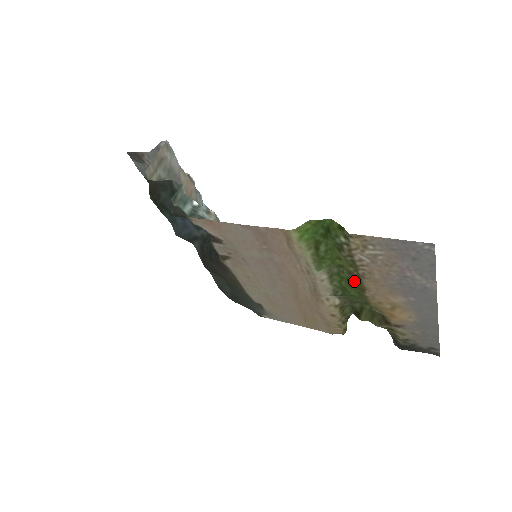
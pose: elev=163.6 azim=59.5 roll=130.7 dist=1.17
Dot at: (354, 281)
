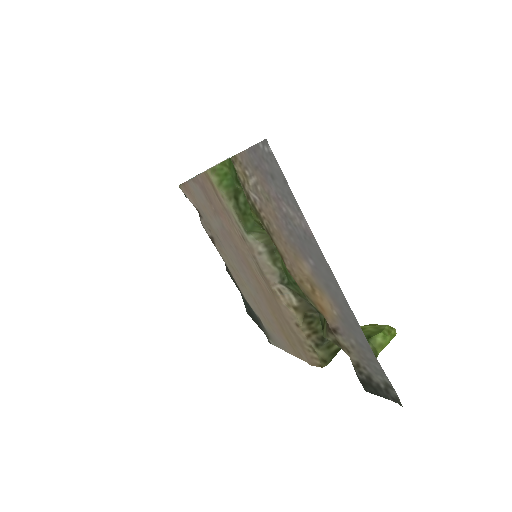
Dot at: occluded
